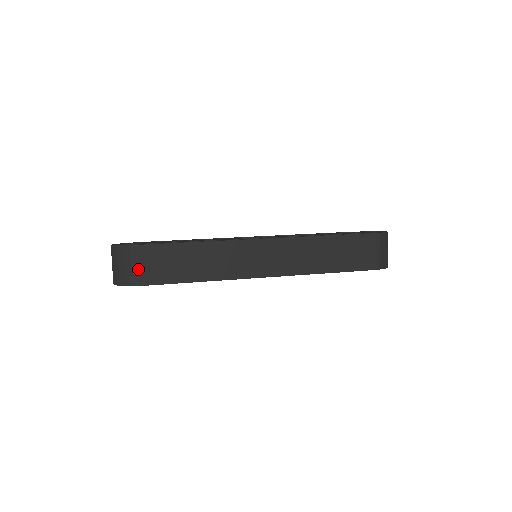
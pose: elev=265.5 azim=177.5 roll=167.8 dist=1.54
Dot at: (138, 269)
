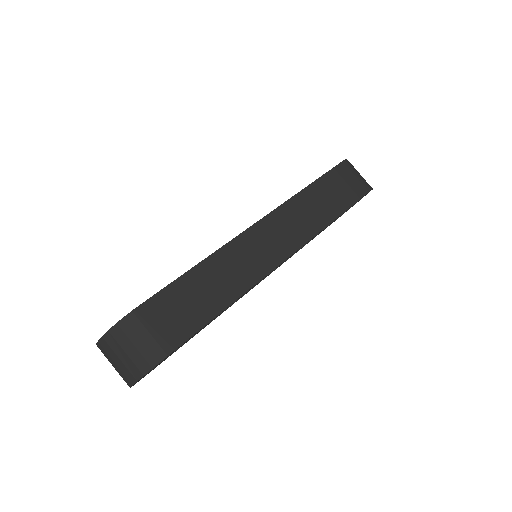
Dot at: (153, 337)
